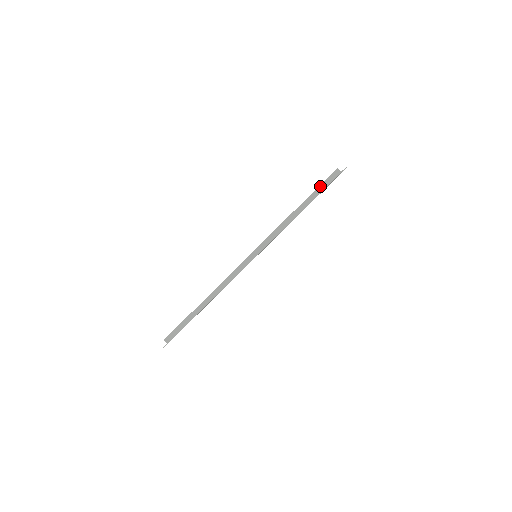
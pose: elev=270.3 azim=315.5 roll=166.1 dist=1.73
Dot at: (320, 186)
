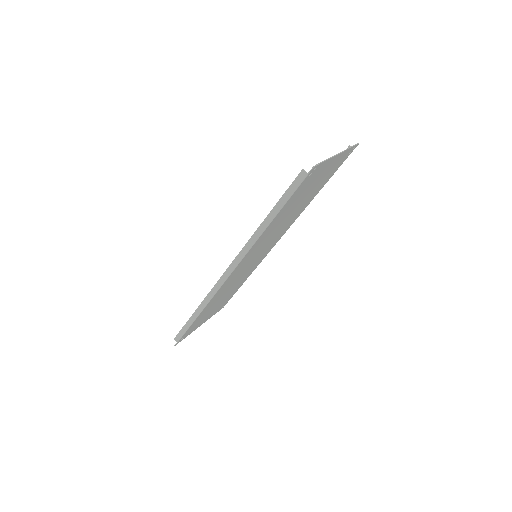
Dot at: (286, 191)
